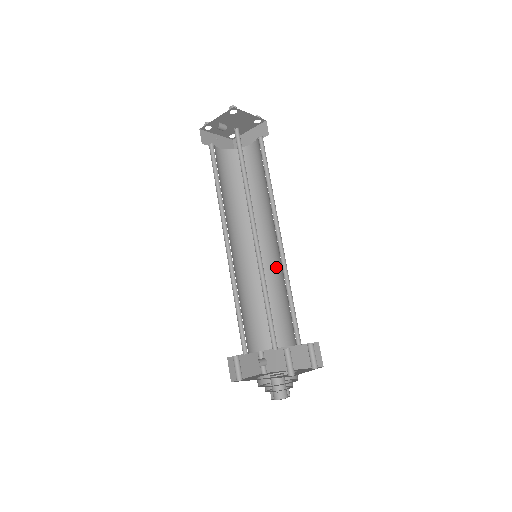
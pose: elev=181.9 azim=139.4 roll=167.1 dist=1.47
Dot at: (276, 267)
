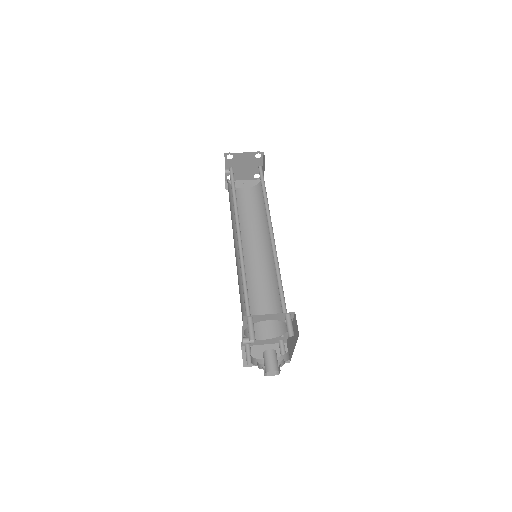
Dot at: occluded
